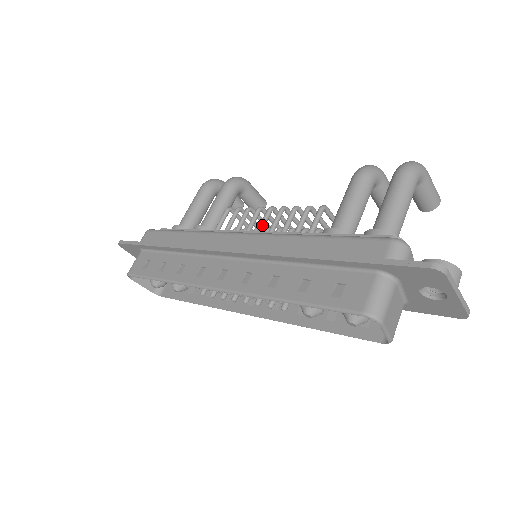
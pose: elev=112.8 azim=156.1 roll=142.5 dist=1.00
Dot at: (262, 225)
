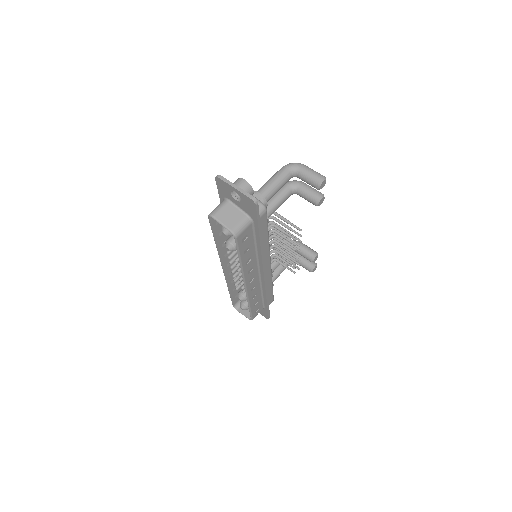
Dot at: occluded
